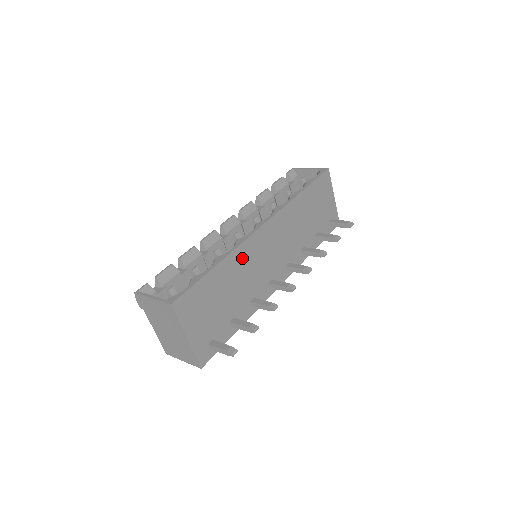
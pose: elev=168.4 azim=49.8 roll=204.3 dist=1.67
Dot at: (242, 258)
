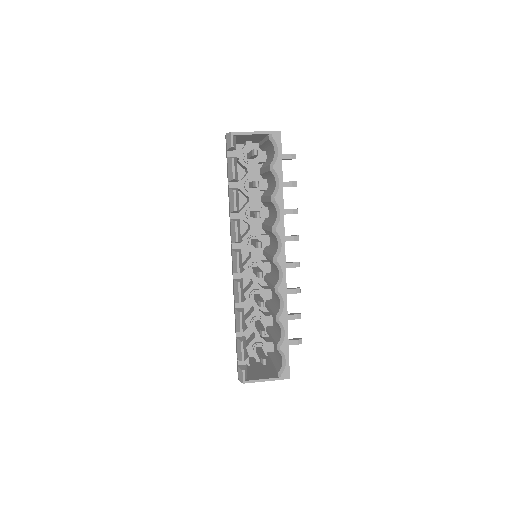
Dot at: occluded
